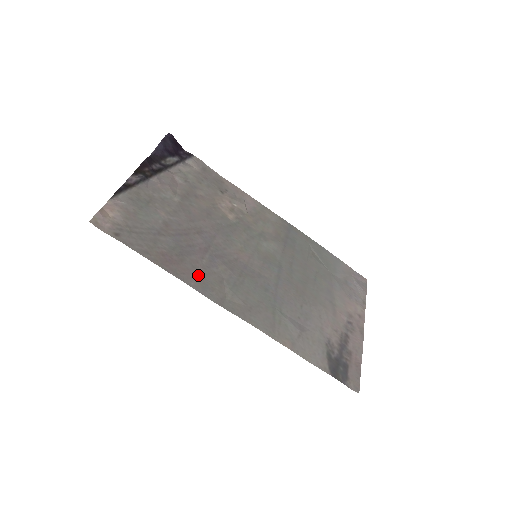
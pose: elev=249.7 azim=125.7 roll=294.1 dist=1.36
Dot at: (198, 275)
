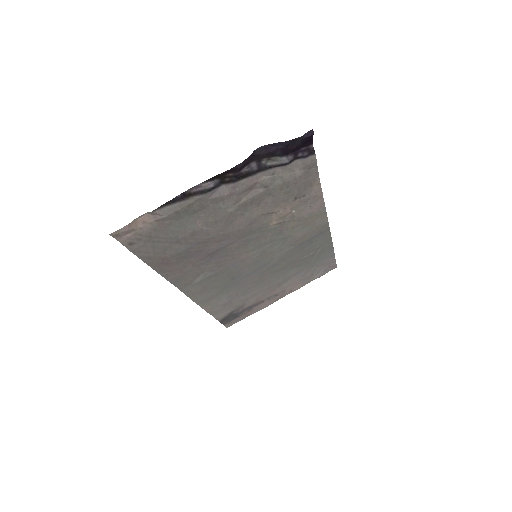
Dot at: (182, 271)
